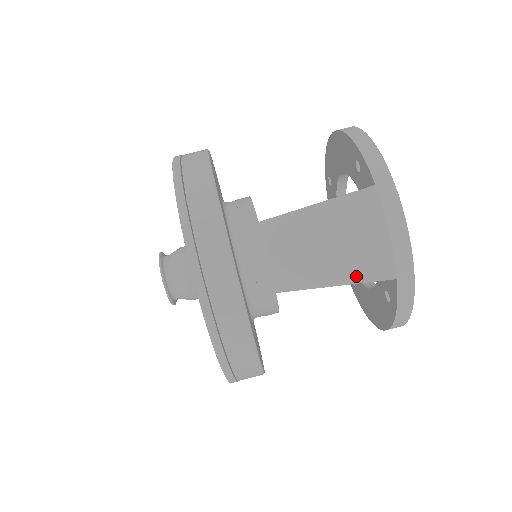
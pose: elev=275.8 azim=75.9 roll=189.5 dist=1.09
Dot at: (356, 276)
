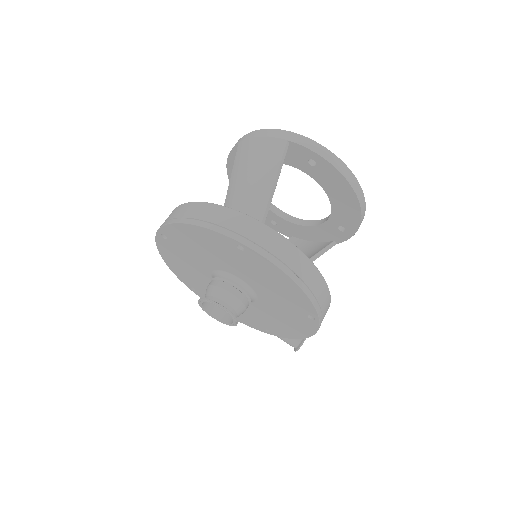
Dot at: (274, 164)
